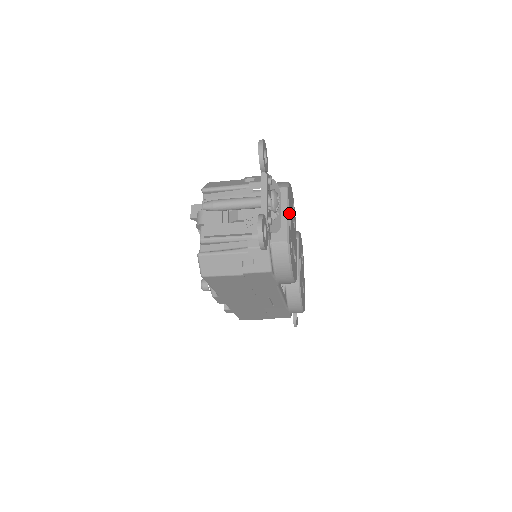
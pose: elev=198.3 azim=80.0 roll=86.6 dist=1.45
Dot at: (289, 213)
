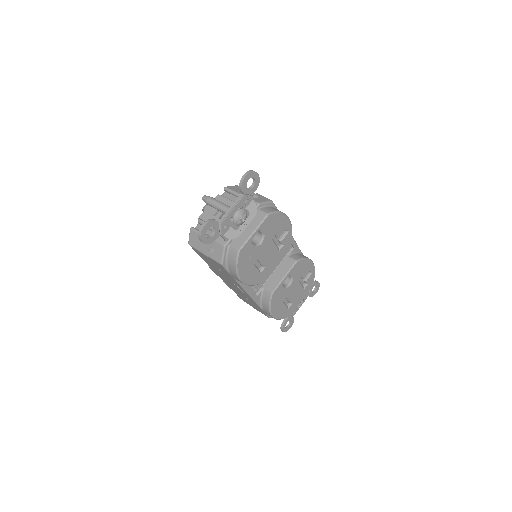
Dot at: (263, 233)
